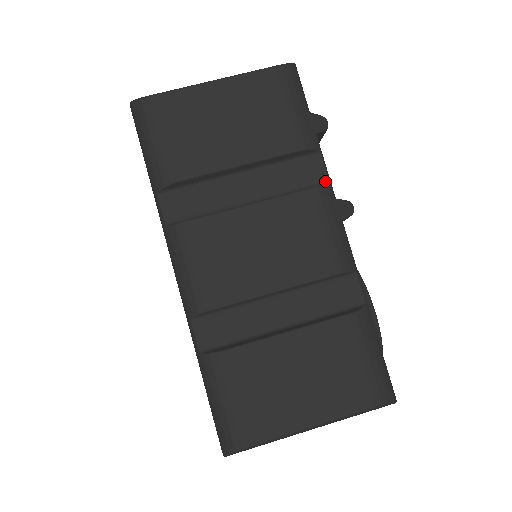
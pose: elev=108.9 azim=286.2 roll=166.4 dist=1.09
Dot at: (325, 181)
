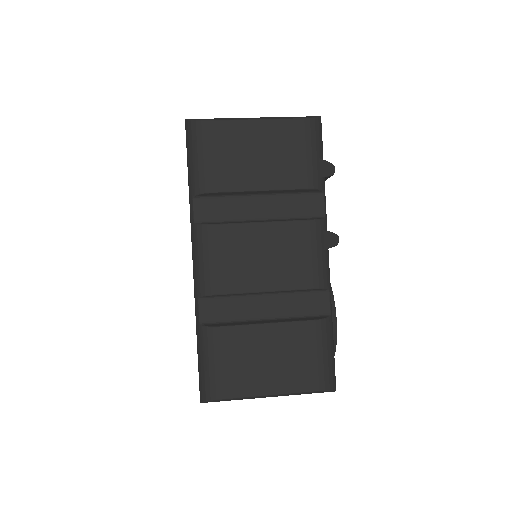
Dot at: (322, 215)
